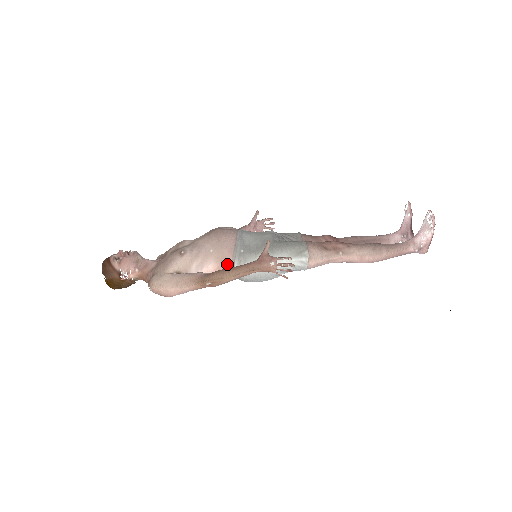
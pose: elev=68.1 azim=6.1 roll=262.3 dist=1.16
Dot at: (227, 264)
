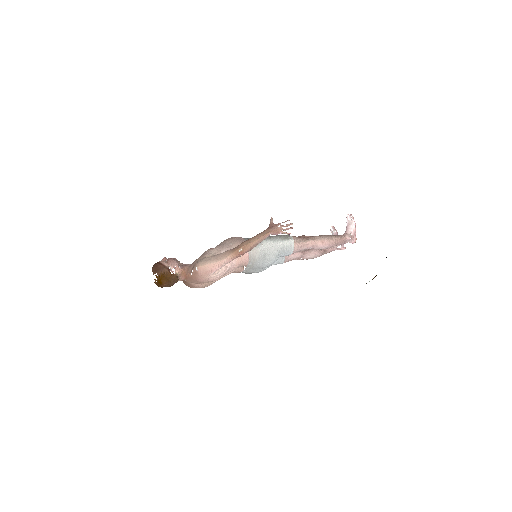
Dot at: occluded
